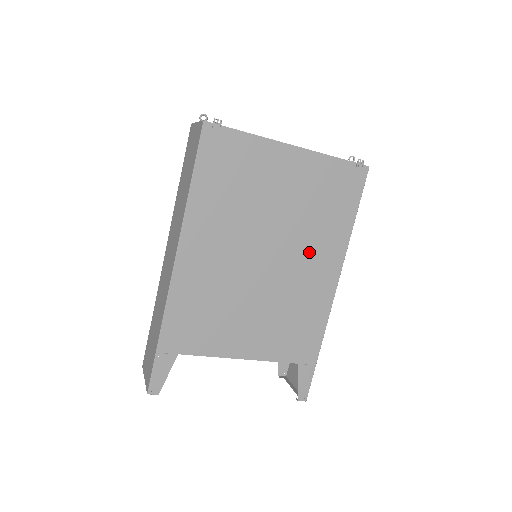
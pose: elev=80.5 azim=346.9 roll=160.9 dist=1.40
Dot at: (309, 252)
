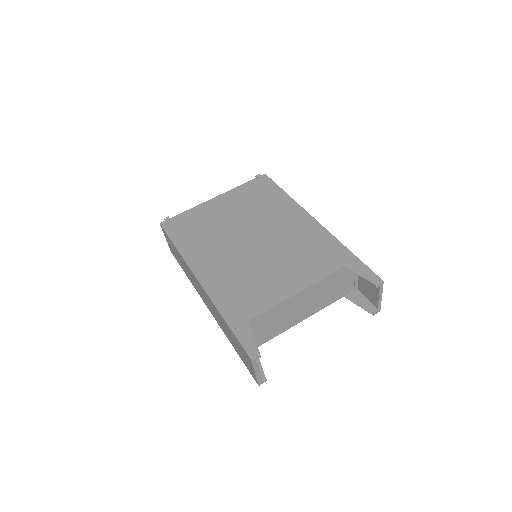
Dot at: (275, 220)
